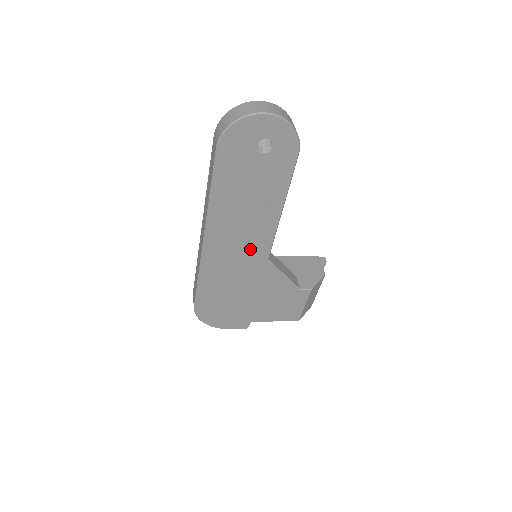
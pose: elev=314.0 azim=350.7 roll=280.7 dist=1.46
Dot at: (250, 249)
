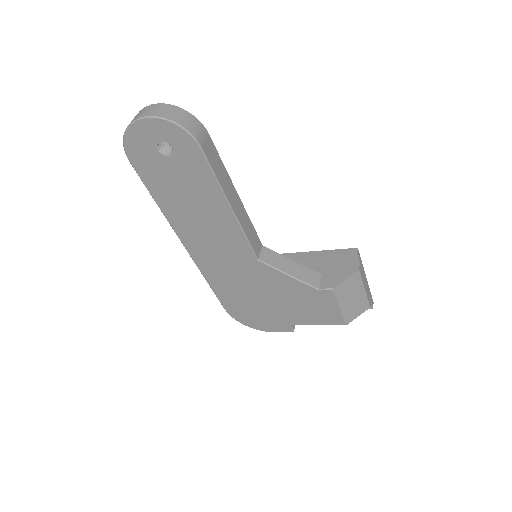
Dot at: (231, 251)
